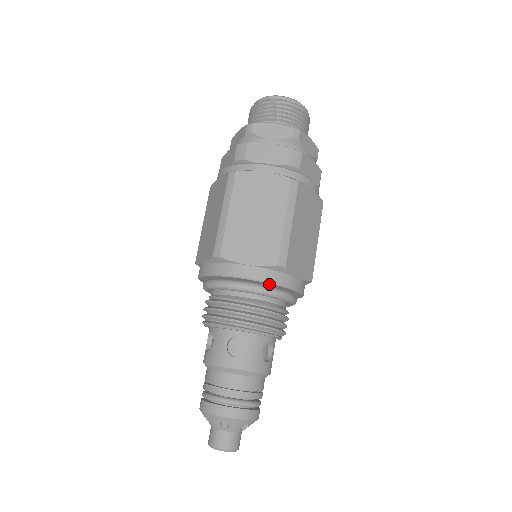
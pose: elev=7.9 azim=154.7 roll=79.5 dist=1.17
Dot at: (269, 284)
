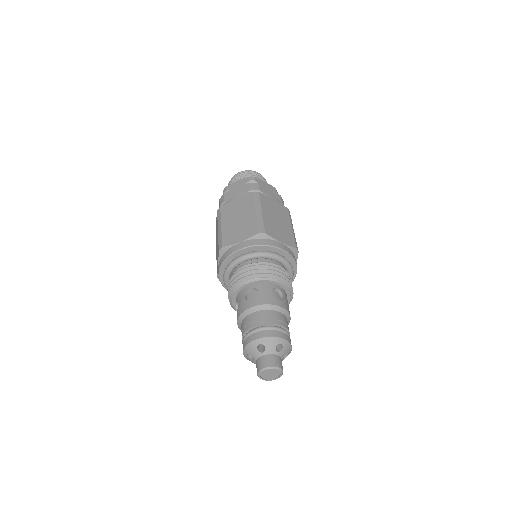
Dot at: (259, 248)
